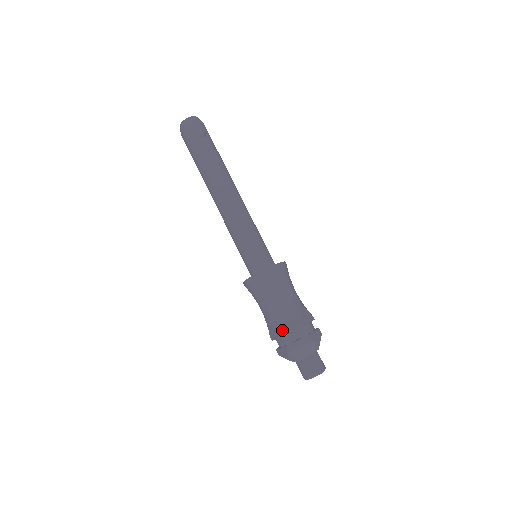
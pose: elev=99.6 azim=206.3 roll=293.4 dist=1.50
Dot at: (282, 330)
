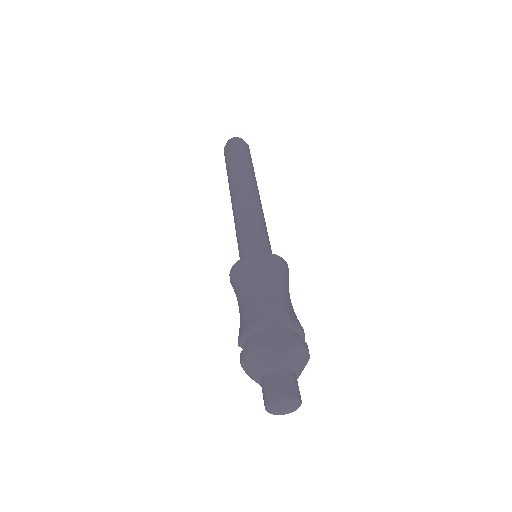
Dot at: occluded
